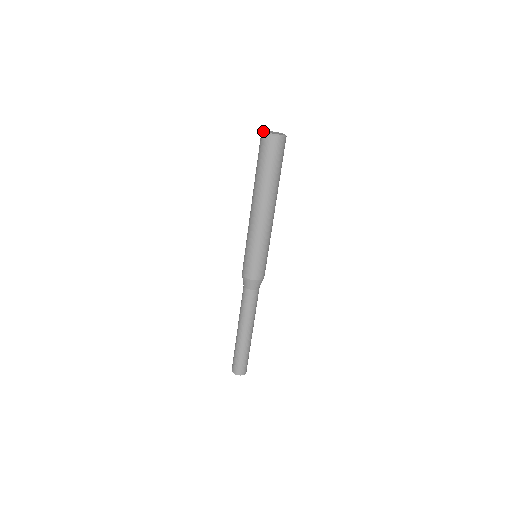
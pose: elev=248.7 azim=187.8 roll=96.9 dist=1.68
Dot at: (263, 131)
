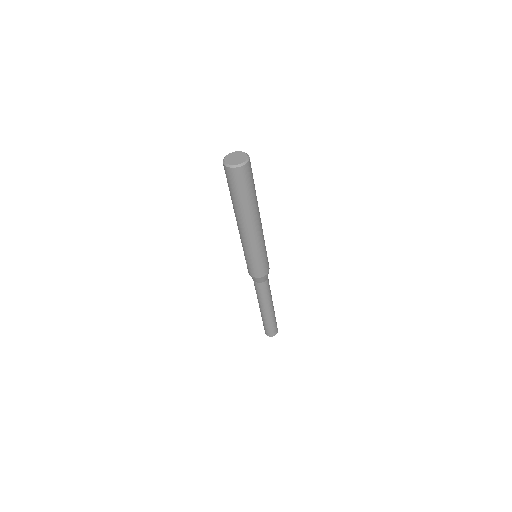
Dot at: (226, 163)
